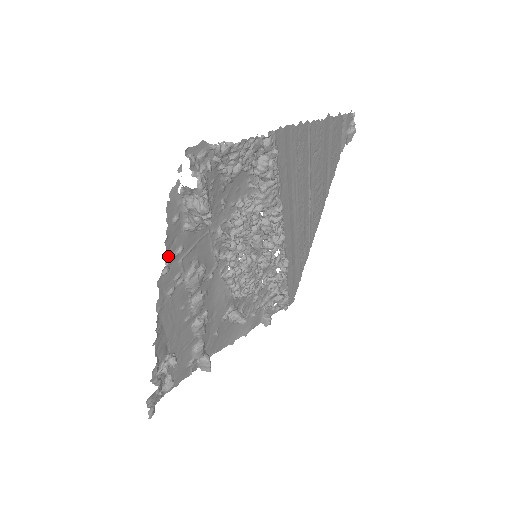
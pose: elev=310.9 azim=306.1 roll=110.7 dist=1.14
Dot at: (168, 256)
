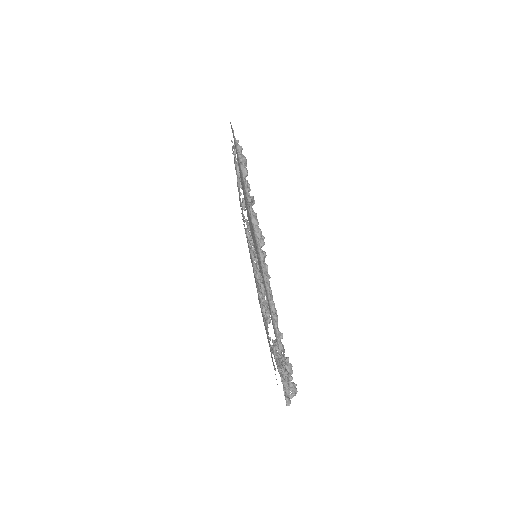
Dot at: occluded
